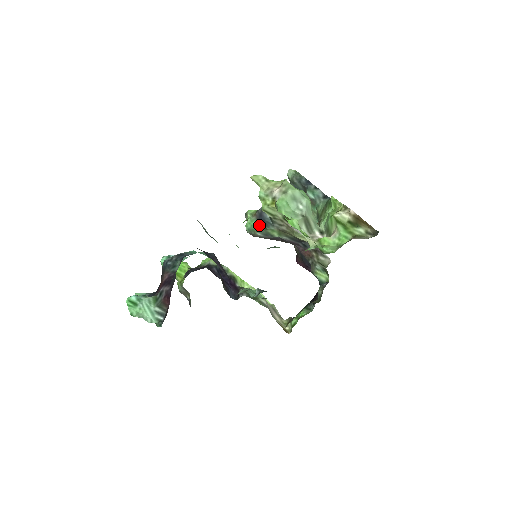
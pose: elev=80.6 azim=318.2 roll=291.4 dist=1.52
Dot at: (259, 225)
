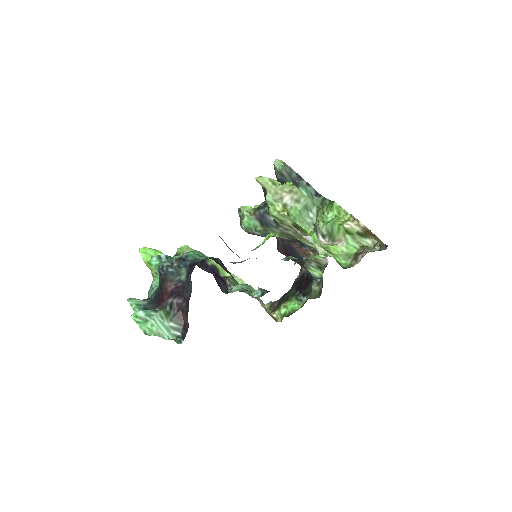
Dot at: (260, 226)
